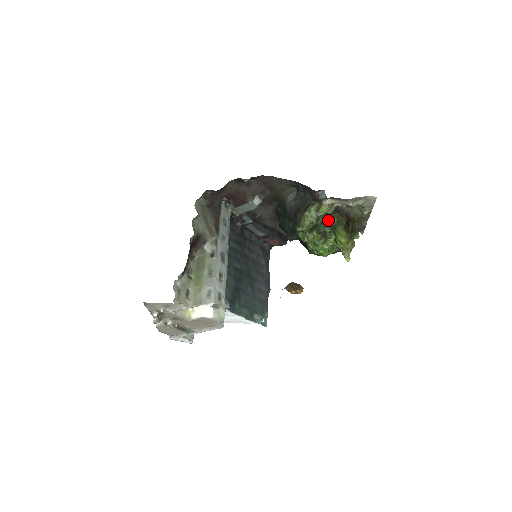
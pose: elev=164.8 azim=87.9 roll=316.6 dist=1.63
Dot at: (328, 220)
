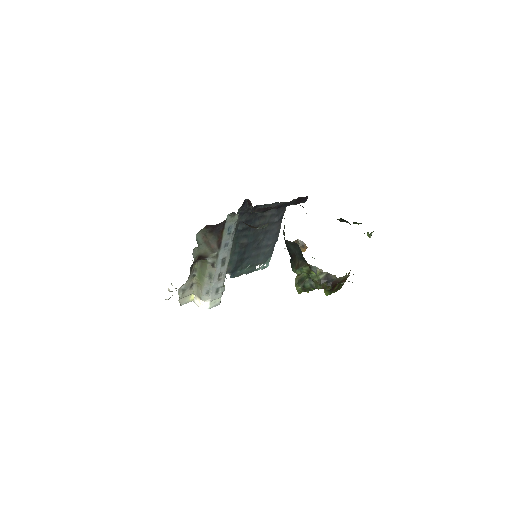
Dot at: (315, 282)
